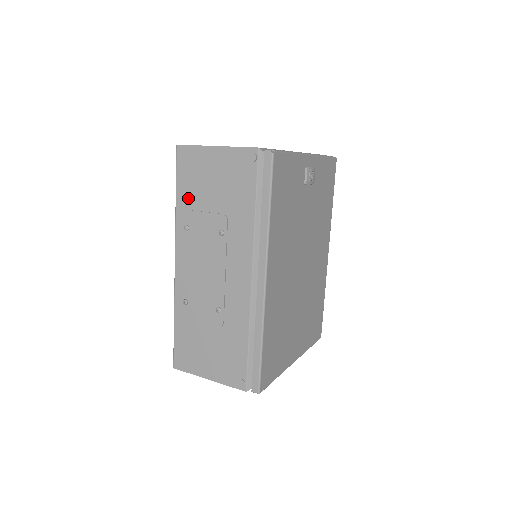
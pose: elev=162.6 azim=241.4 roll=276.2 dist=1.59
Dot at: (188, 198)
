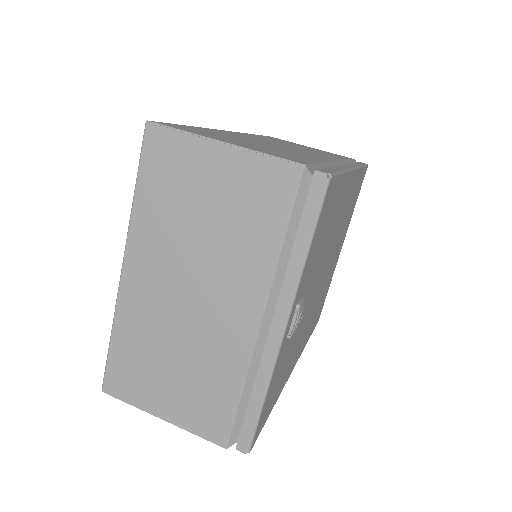
Dot at: occluded
